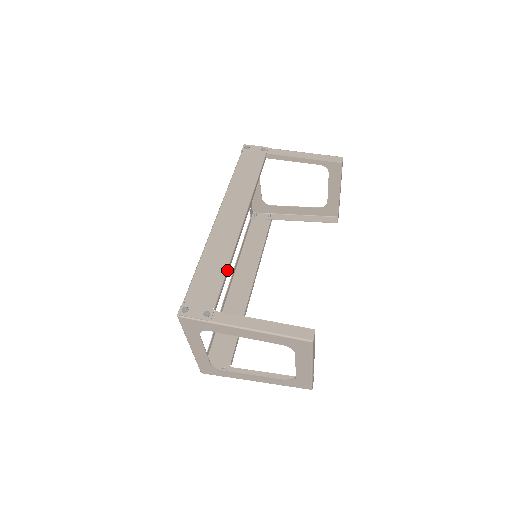
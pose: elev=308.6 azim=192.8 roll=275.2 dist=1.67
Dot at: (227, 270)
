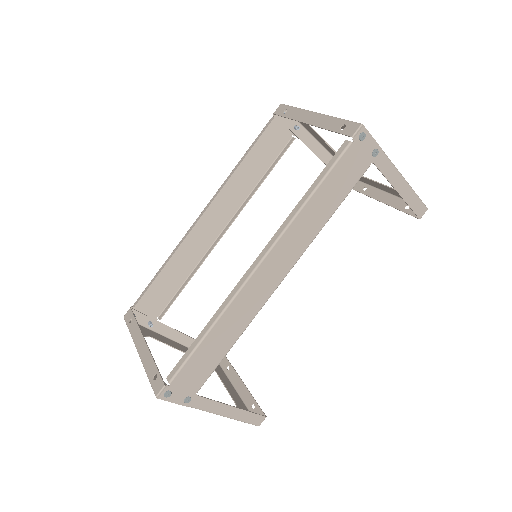
Dot at: occluded
